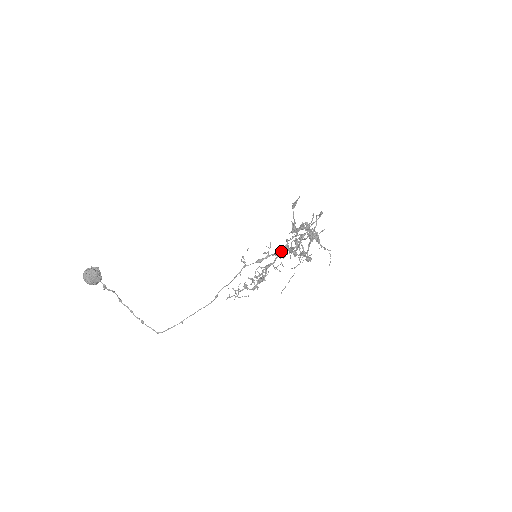
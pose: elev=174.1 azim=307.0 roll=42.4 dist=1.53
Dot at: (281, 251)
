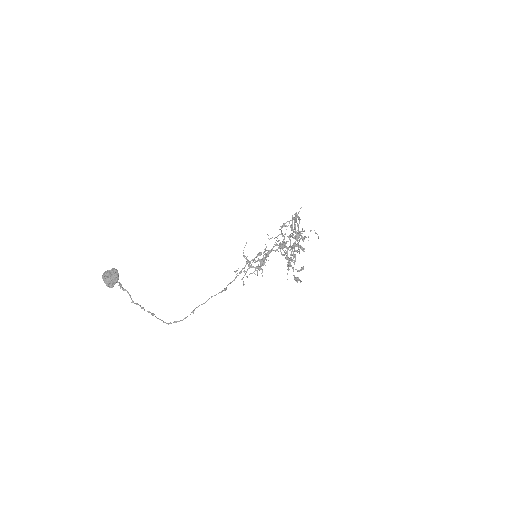
Dot at: (275, 244)
